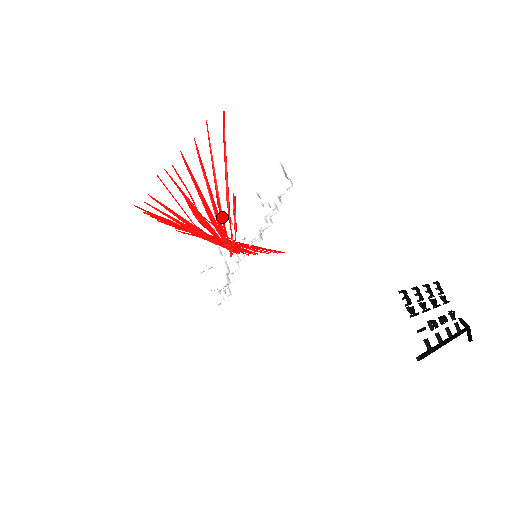
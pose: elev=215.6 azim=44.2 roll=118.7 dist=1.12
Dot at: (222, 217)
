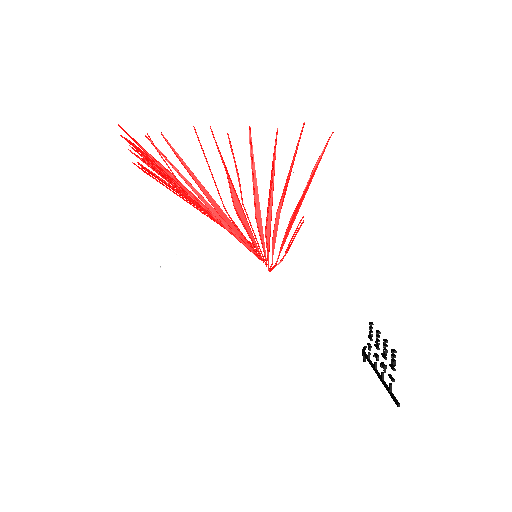
Dot at: (276, 229)
